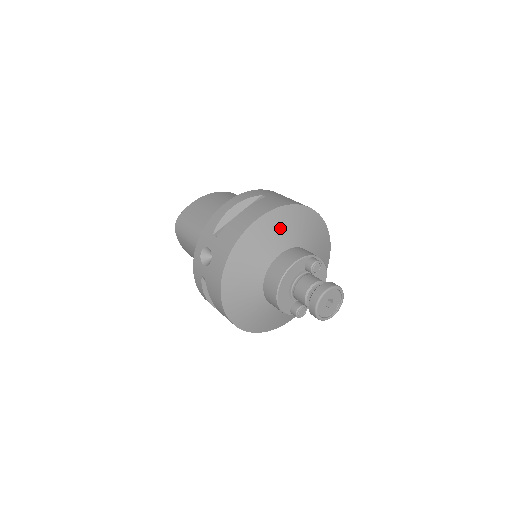
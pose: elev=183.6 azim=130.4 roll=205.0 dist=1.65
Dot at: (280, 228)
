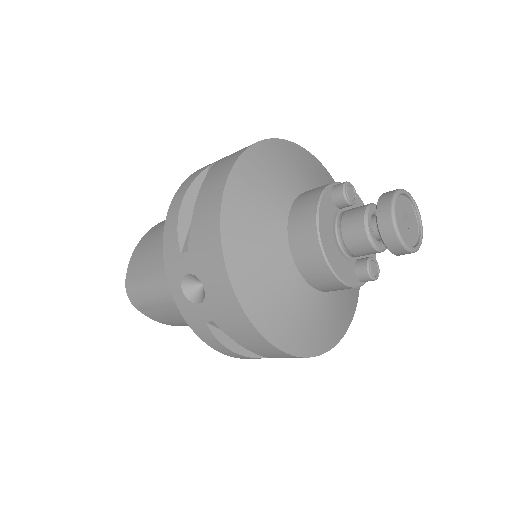
Dot at: (264, 179)
